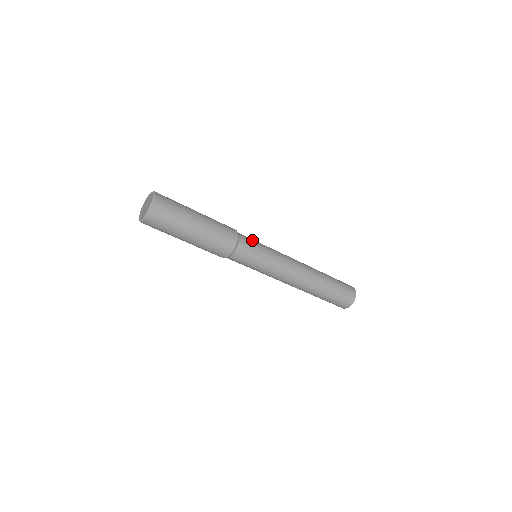
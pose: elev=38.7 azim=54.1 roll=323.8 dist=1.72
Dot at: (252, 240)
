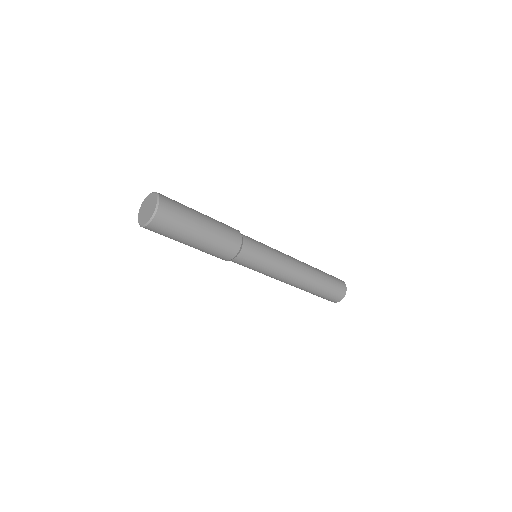
Dot at: (251, 238)
